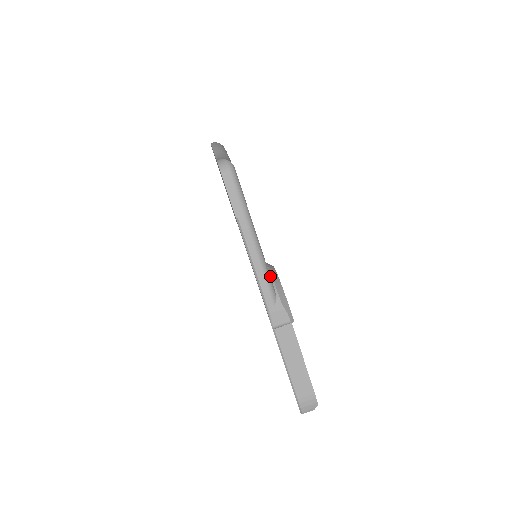
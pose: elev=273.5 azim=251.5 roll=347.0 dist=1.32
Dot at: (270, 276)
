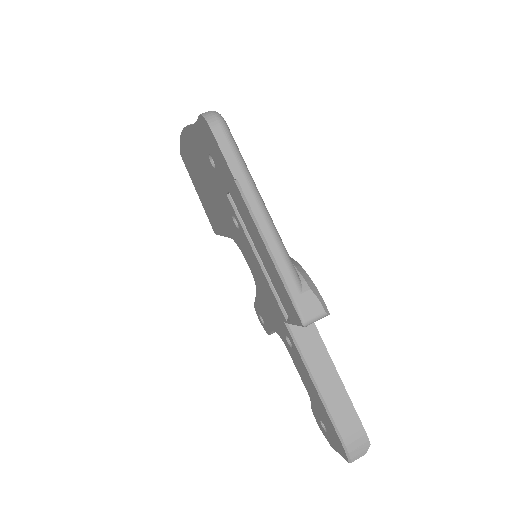
Dot at: occluded
